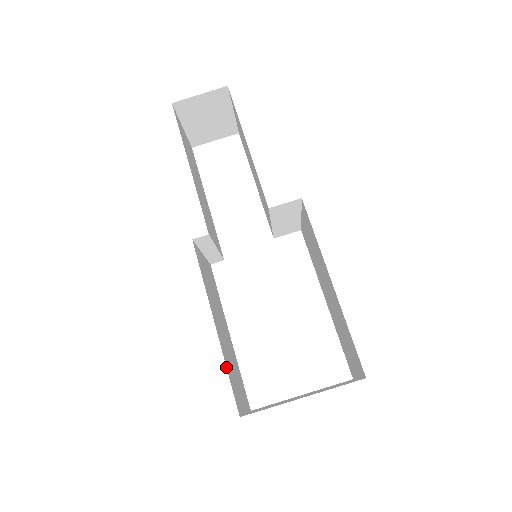
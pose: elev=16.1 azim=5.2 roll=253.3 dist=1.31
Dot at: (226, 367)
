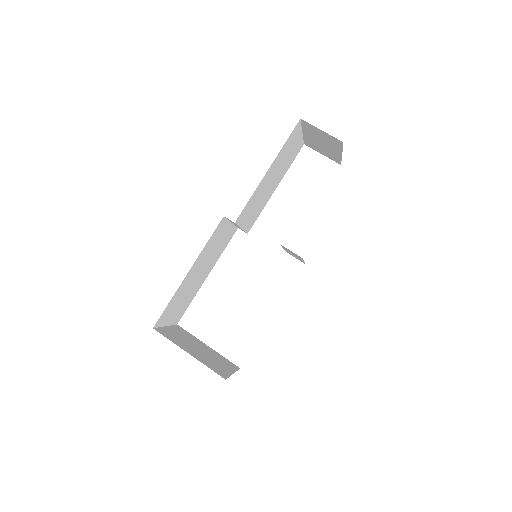
Dot at: (171, 299)
